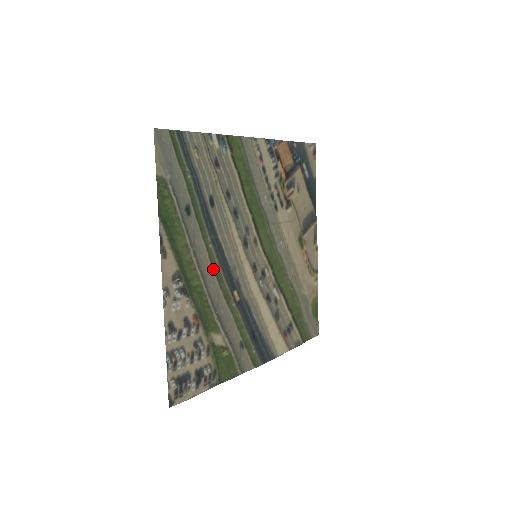
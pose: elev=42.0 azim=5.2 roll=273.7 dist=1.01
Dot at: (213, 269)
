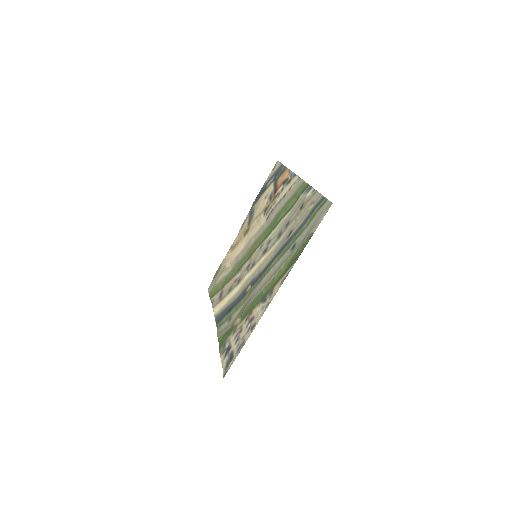
Dot at: (264, 277)
